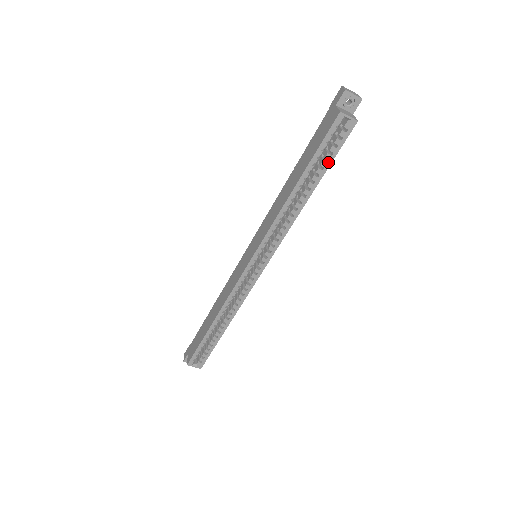
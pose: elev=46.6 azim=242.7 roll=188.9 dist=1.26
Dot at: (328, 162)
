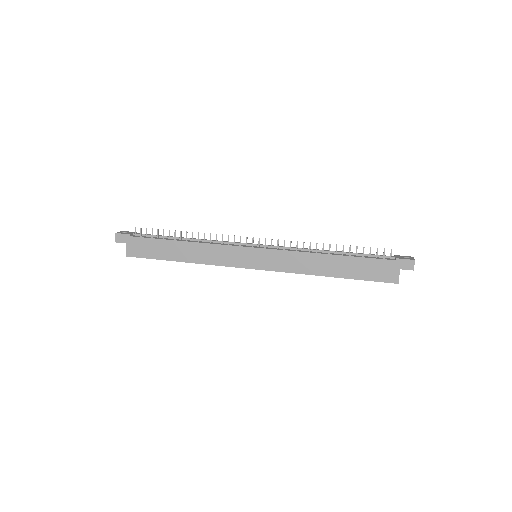
Dot at: occluded
